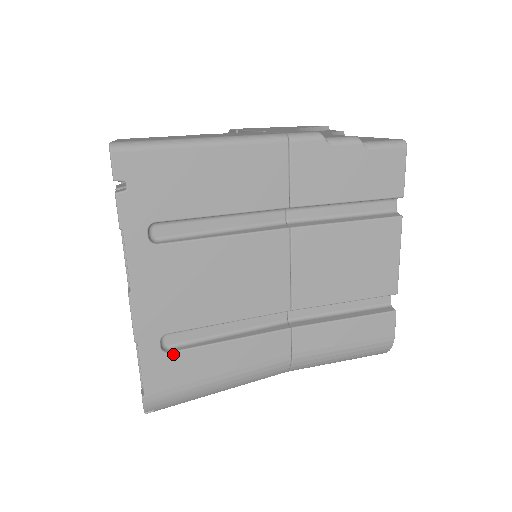
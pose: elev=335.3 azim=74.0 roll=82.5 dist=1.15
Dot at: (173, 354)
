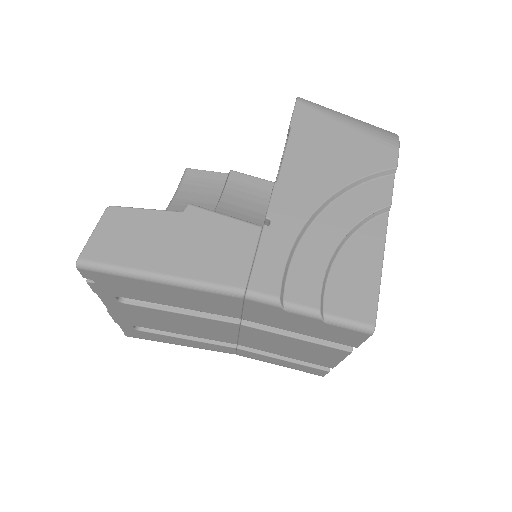
Dot at: (143, 332)
